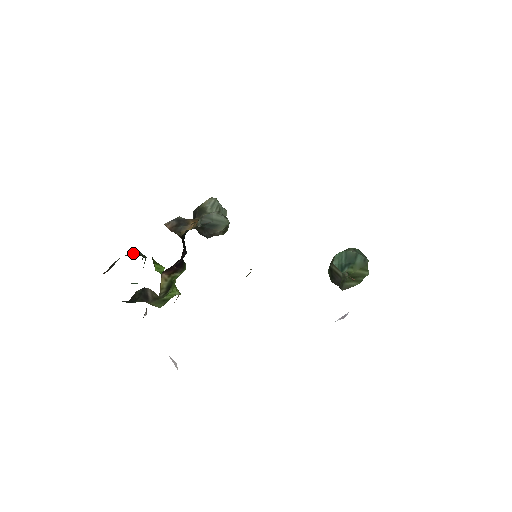
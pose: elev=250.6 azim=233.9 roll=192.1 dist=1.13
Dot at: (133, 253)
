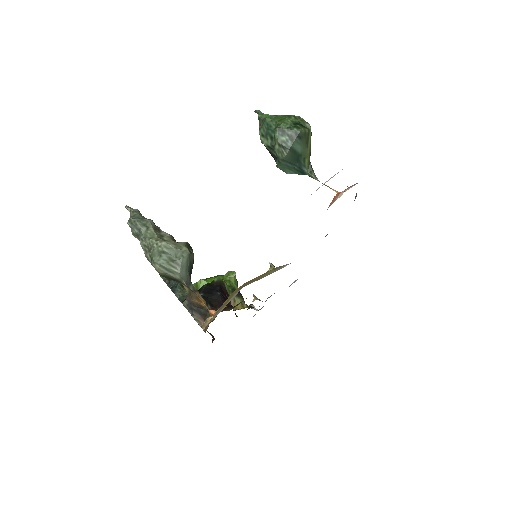
Dot at: occluded
